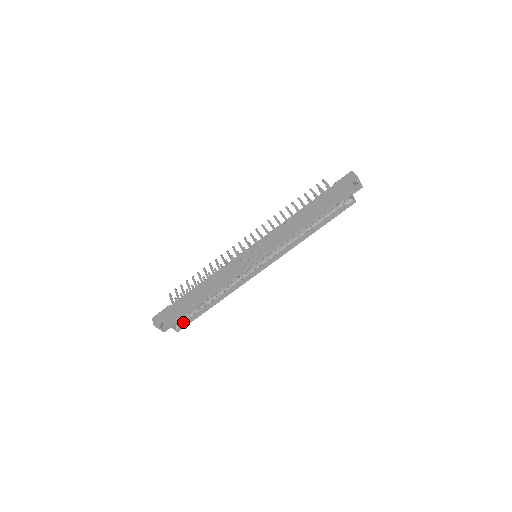
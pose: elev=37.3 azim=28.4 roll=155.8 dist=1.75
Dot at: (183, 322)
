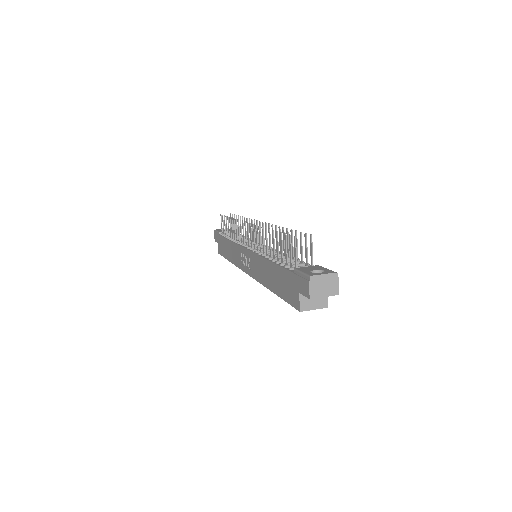
Dot at: occluded
